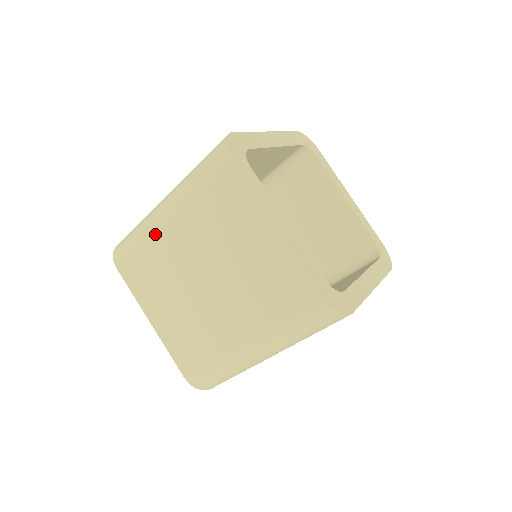
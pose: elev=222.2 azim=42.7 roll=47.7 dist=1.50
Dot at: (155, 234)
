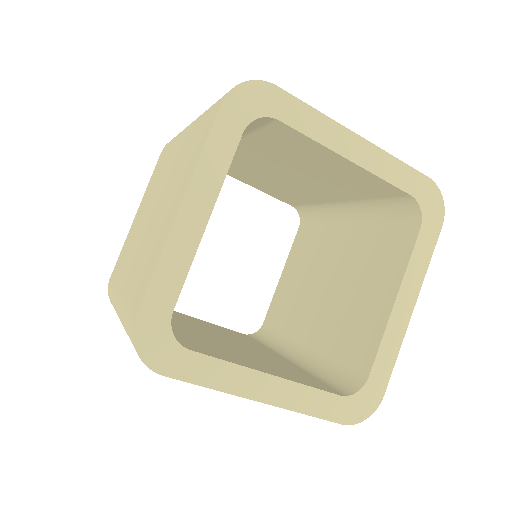
Dot at: occluded
